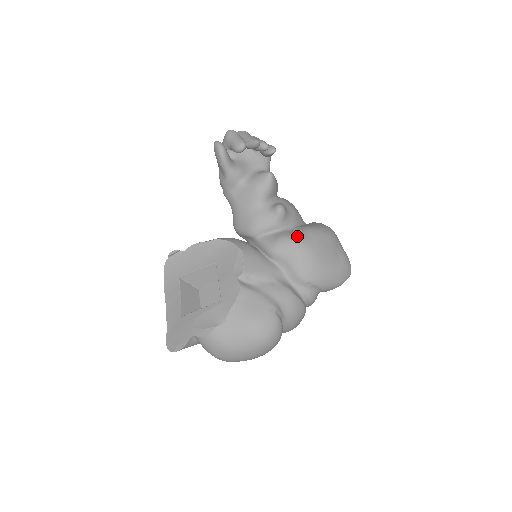
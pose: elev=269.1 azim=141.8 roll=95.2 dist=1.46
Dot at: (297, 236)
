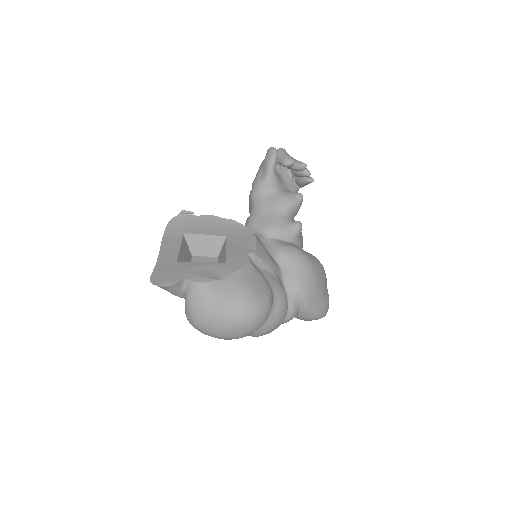
Dot at: (305, 252)
